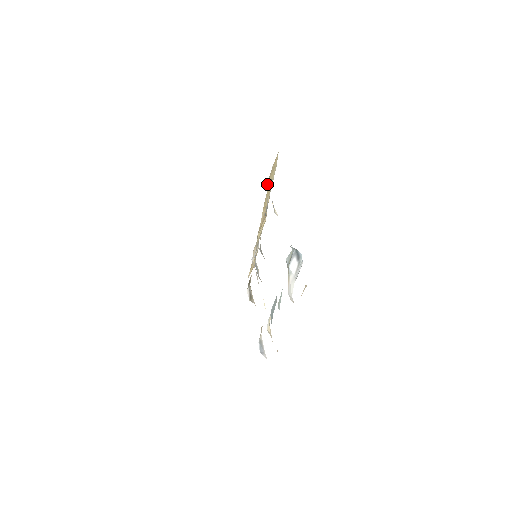
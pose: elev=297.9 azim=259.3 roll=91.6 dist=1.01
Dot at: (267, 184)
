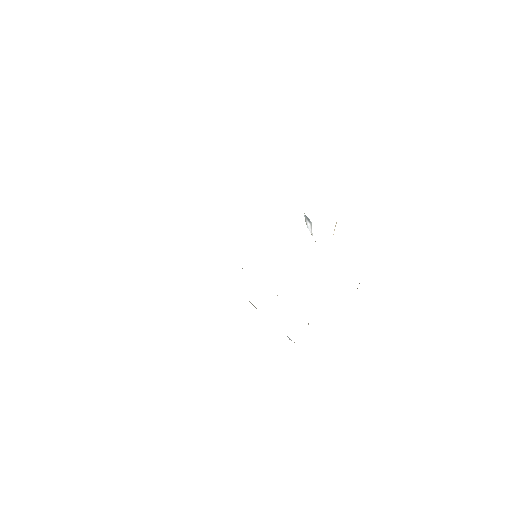
Dot at: occluded
